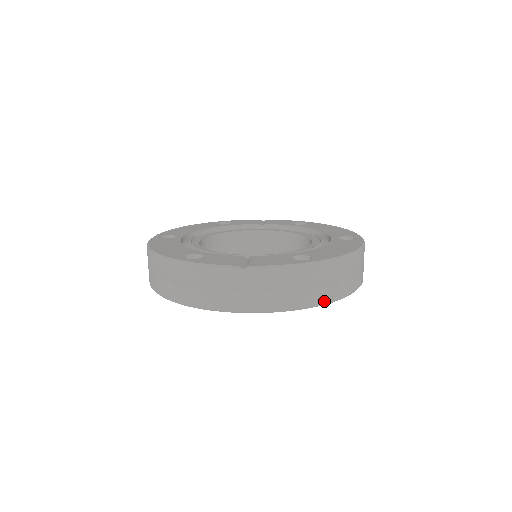
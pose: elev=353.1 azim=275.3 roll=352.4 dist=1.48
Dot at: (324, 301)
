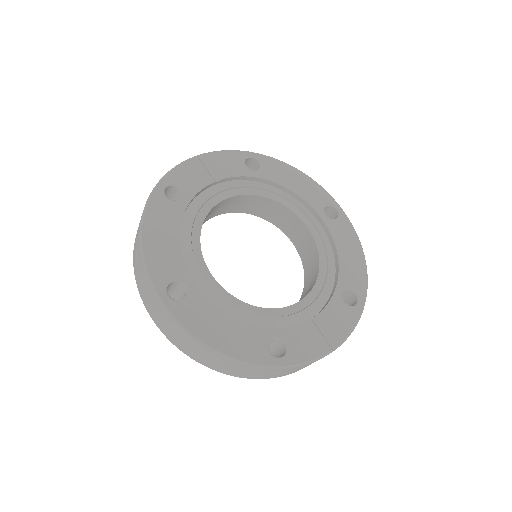
Dot at: occluded
